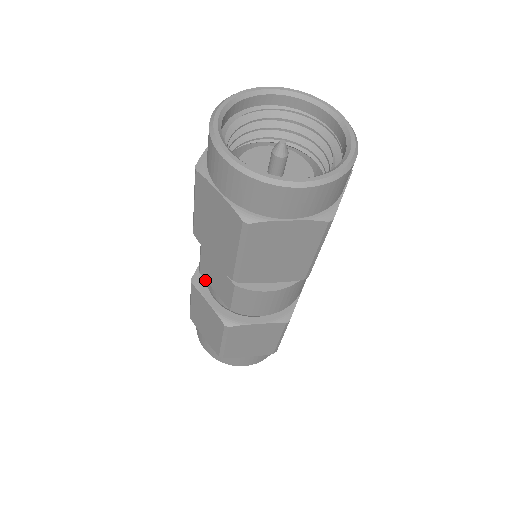
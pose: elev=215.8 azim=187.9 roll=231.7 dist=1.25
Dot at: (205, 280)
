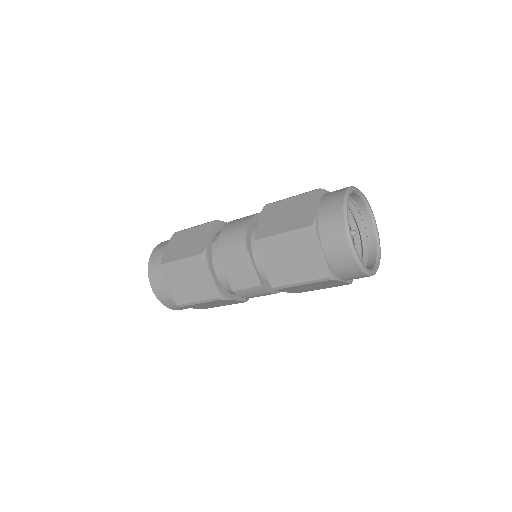
Dot at: (211, 257)
